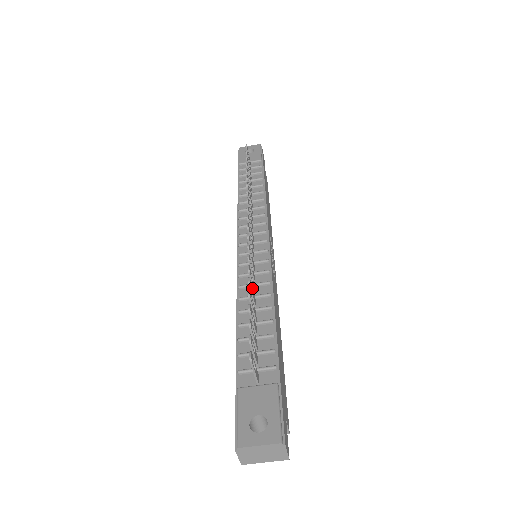
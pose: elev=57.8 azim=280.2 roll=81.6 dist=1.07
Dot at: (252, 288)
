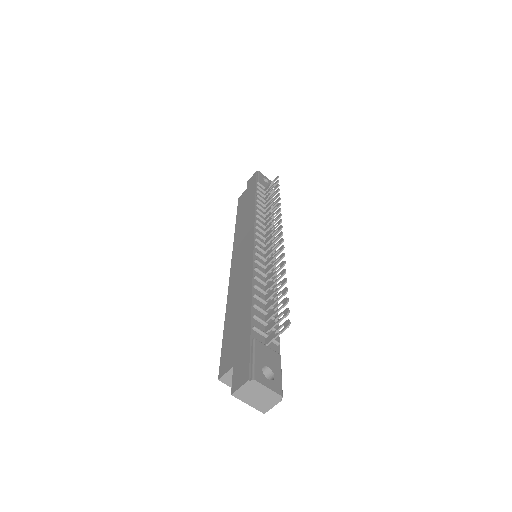
Dot at: (277, 277)
